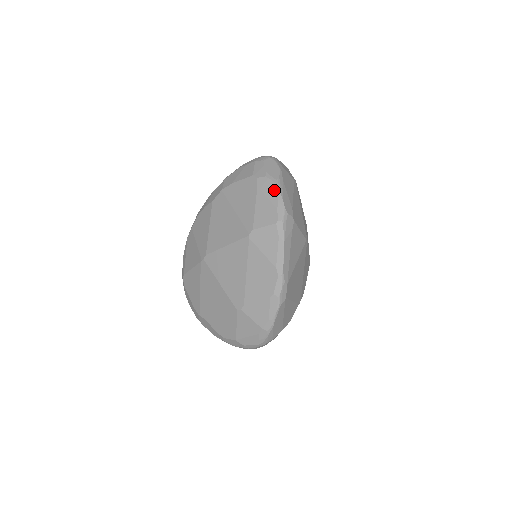
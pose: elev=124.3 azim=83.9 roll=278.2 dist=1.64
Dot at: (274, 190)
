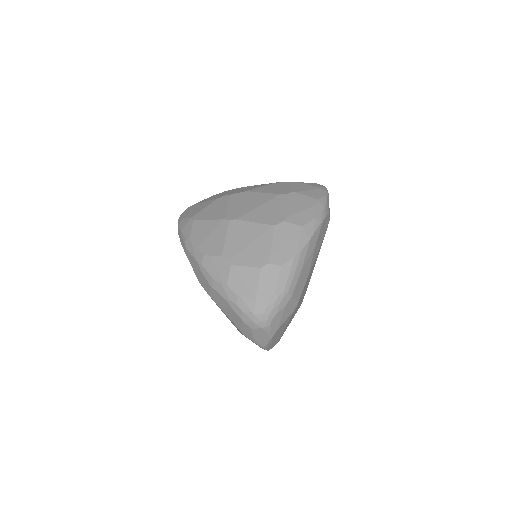
Dot at: occluded
